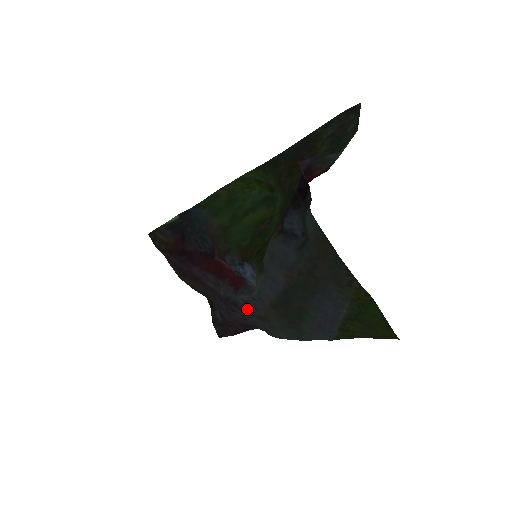
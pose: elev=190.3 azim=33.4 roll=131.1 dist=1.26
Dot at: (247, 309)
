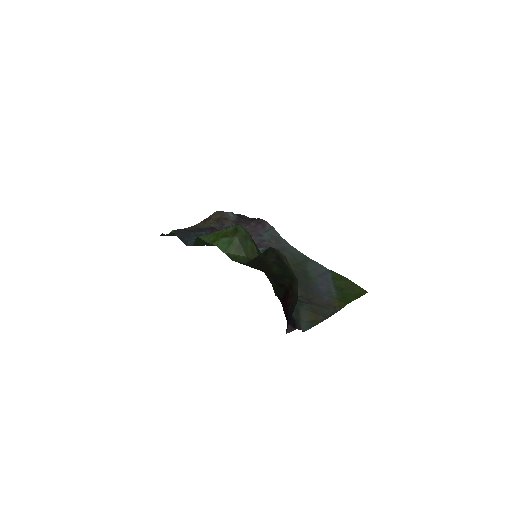
Dot at: occluded
